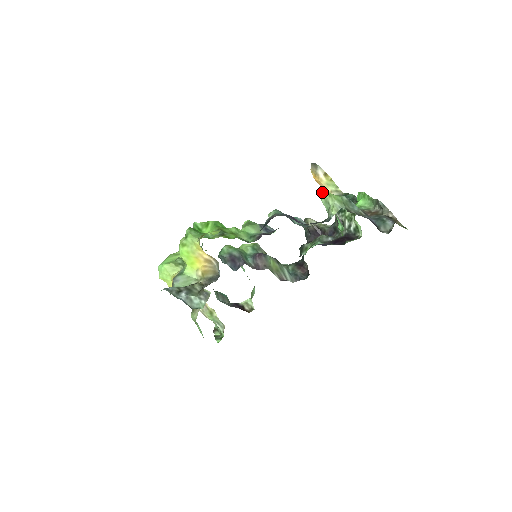
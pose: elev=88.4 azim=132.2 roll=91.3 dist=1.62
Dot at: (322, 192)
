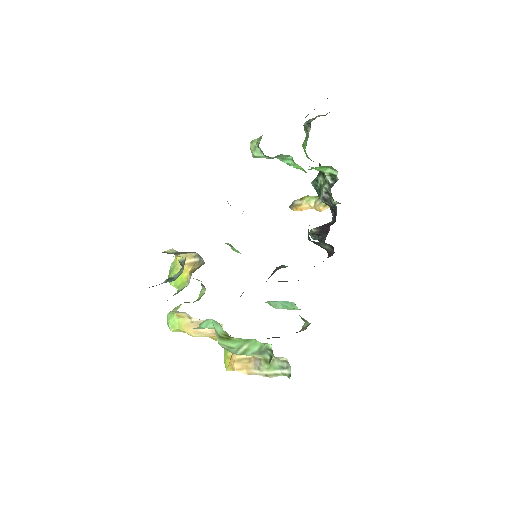
Dot at: (251, 152)
